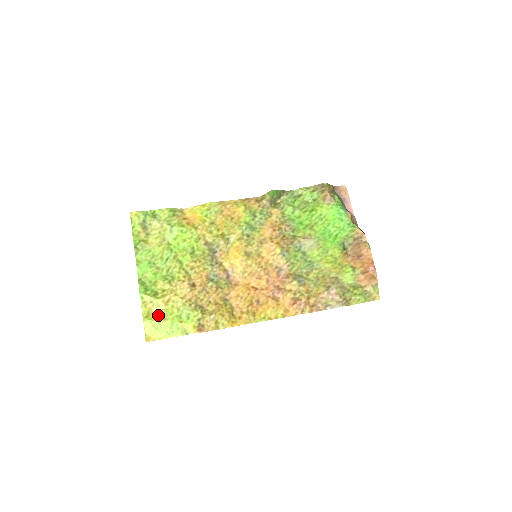
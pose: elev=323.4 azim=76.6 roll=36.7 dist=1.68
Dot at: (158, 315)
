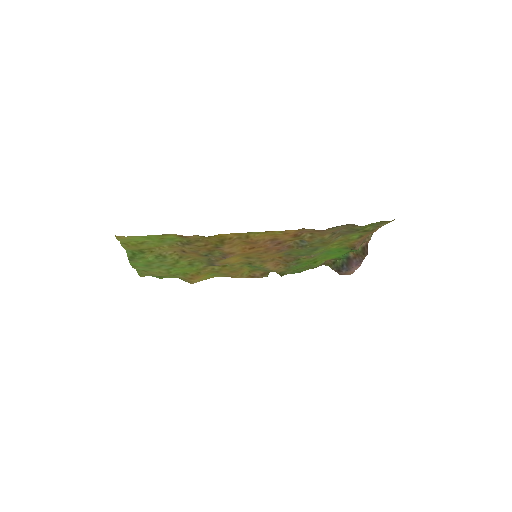
Dot at: (138, 245)
